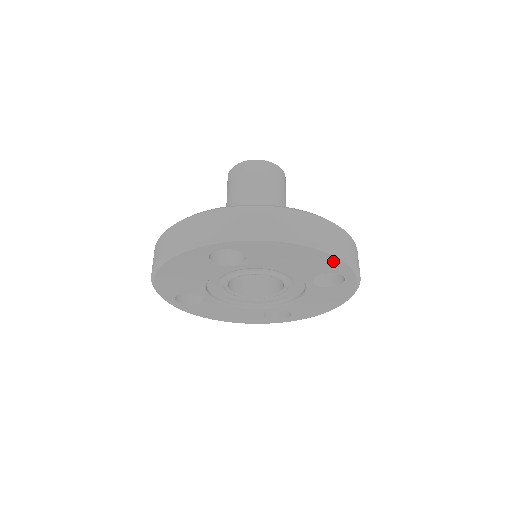
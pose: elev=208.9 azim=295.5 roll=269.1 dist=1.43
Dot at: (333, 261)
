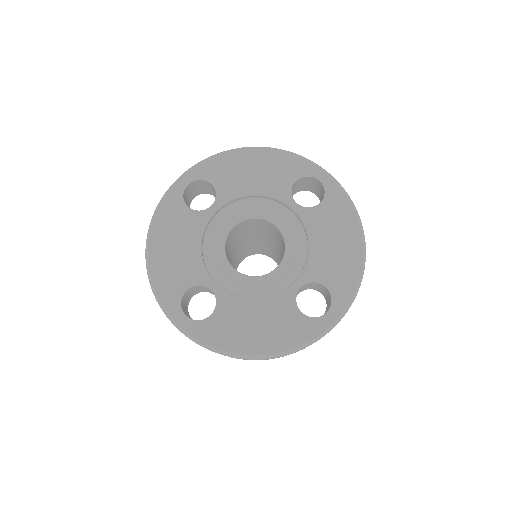
Dot at: (287, 159)
